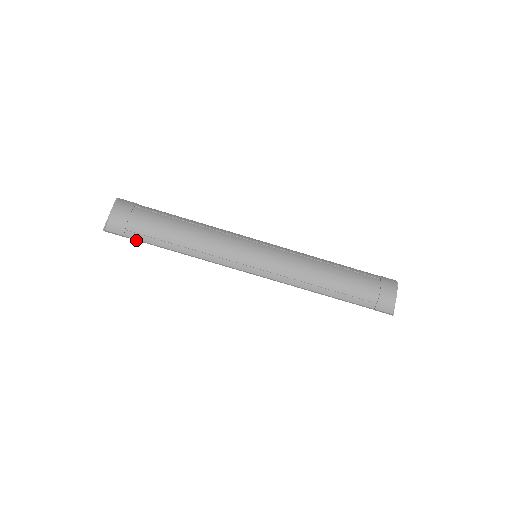
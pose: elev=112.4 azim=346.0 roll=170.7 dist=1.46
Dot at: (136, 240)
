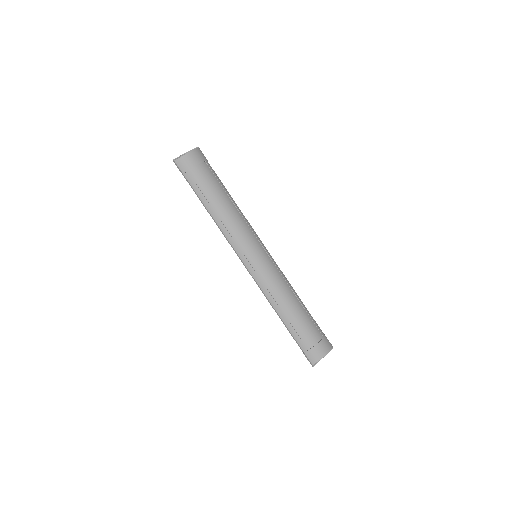
Dot at: (189, 183)
